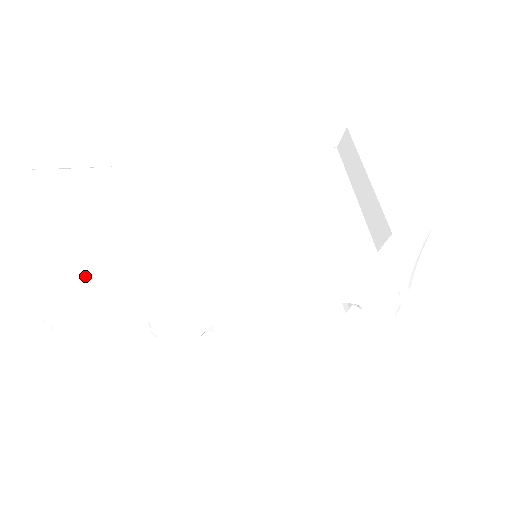
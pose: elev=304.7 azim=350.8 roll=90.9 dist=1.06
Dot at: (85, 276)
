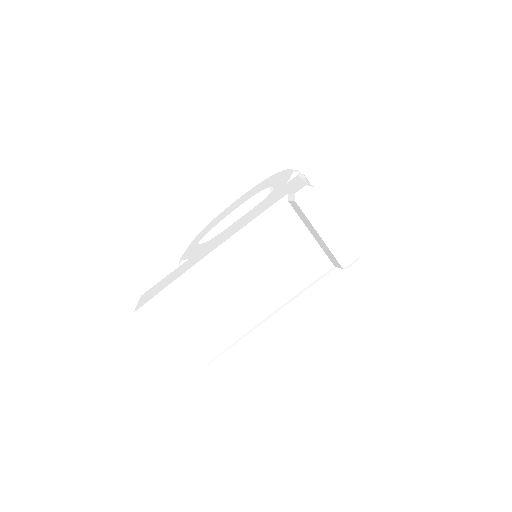
Dot at: (211, 354)
